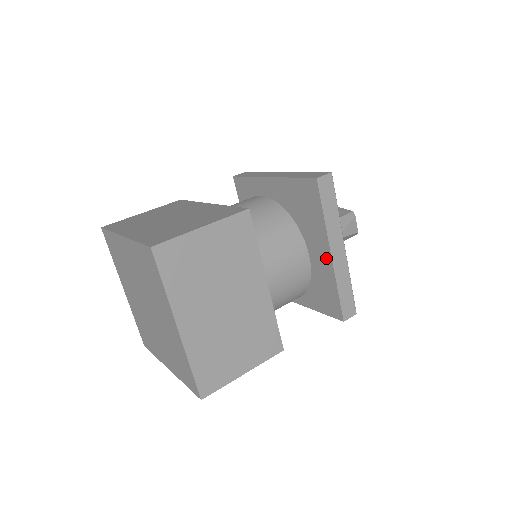
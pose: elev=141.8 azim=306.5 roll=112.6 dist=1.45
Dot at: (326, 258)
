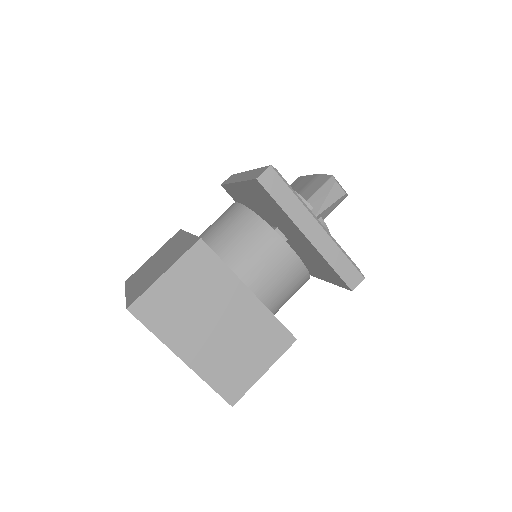
Dot at: (307, 241)
